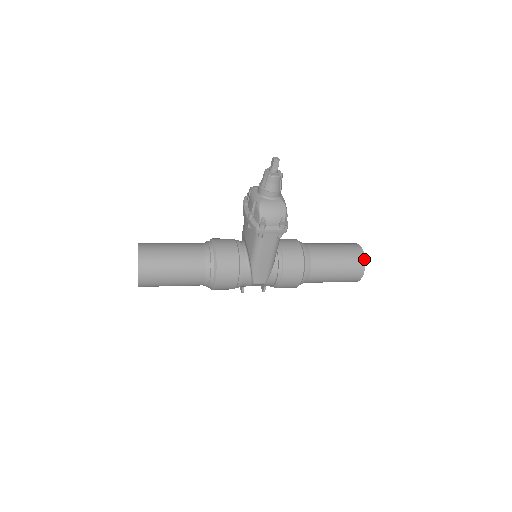
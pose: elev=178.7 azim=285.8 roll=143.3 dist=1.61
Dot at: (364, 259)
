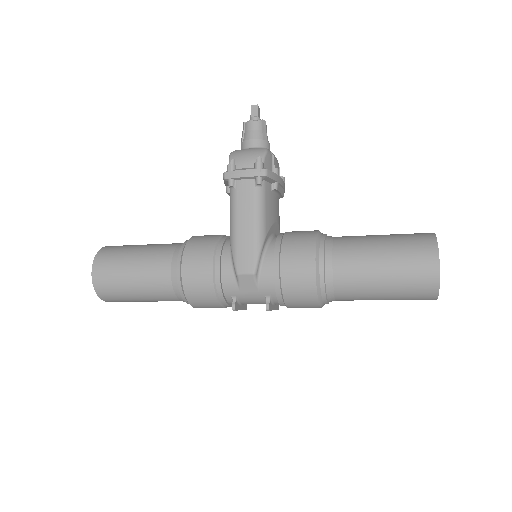
Dot at: (434, 238)
